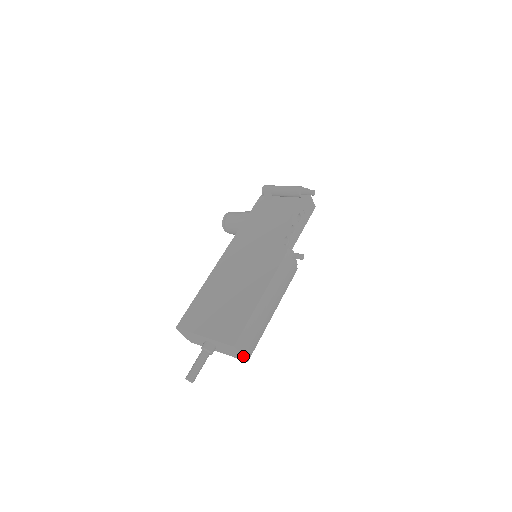
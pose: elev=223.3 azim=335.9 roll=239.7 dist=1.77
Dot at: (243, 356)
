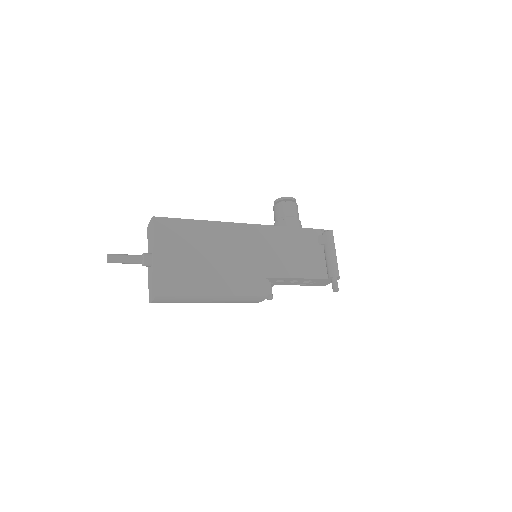
Dot at: (152, 301)
